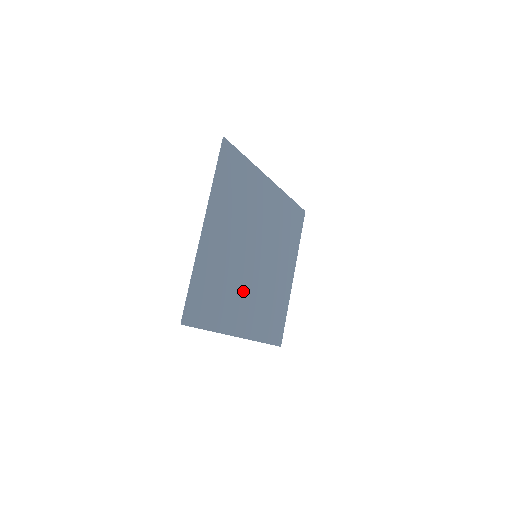
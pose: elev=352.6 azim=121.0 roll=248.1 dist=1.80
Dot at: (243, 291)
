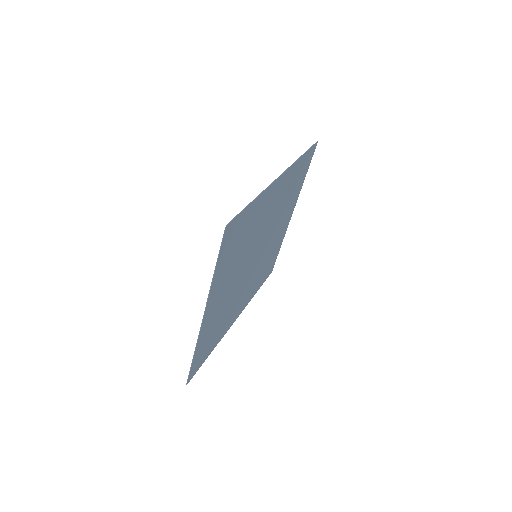
Dot at: (241, 293)
